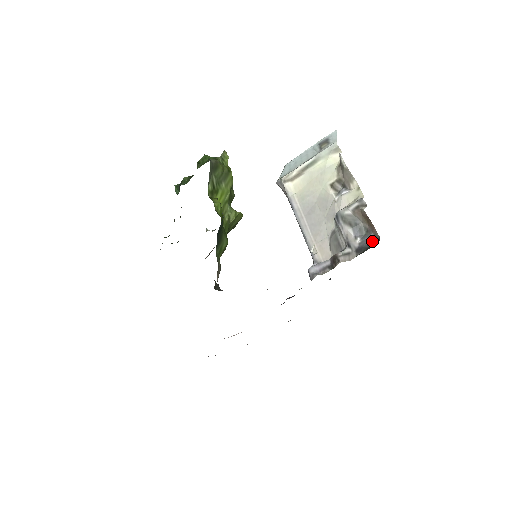
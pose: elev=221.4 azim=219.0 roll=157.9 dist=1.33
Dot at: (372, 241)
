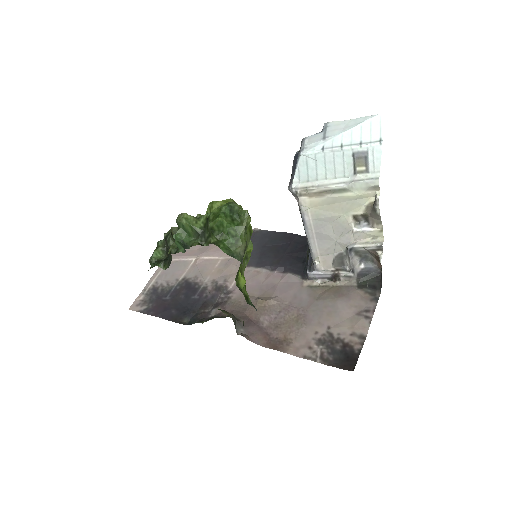
Dot at: (374, 271)
